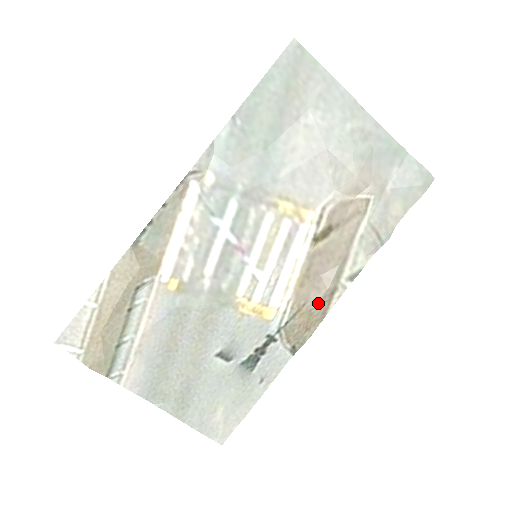
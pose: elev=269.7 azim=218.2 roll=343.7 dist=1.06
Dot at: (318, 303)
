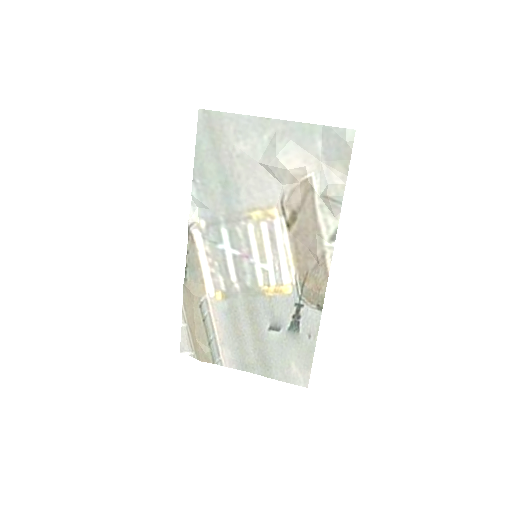
Dot at: (316, 268)
